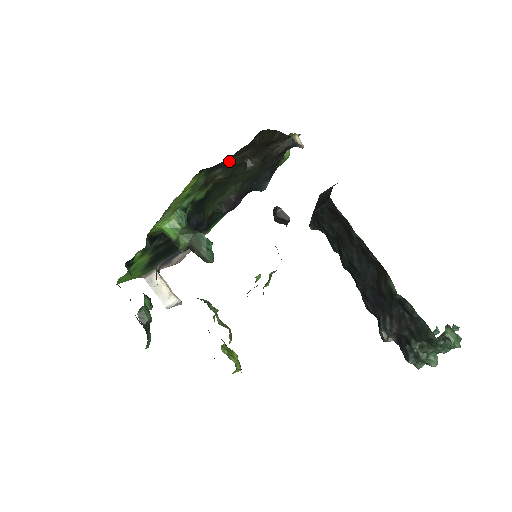
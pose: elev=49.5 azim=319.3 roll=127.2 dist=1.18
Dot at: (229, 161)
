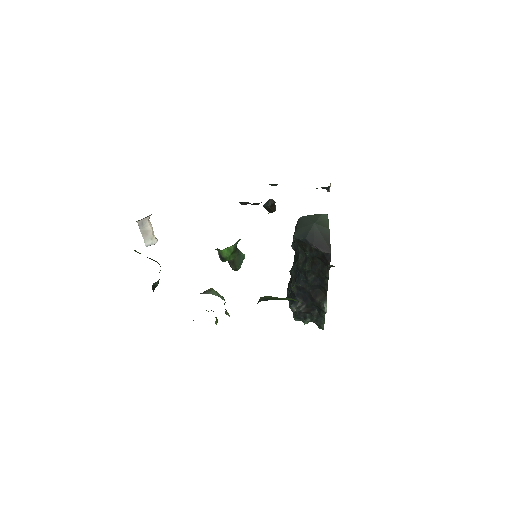
Dot at: occluded
